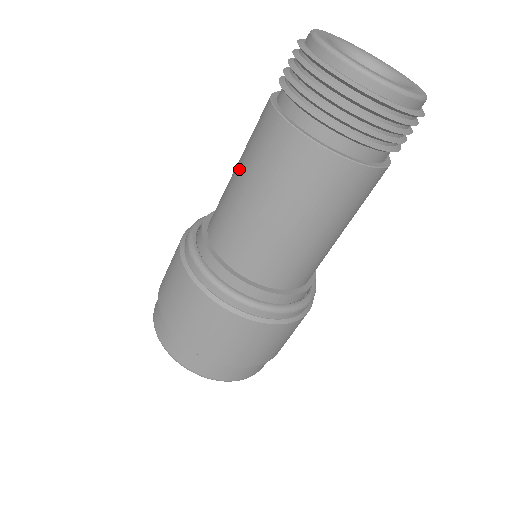
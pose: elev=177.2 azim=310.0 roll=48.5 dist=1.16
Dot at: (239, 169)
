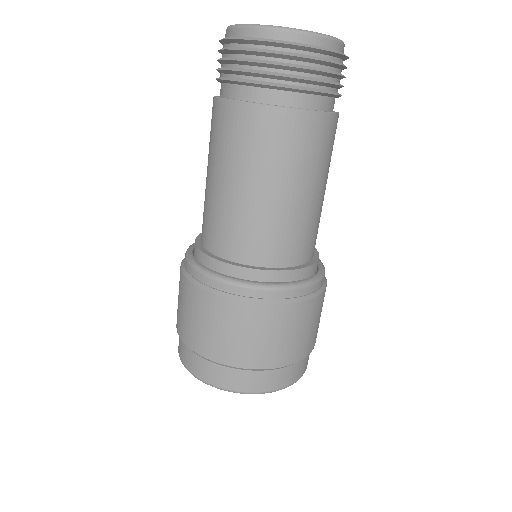
Dot at: occluded
